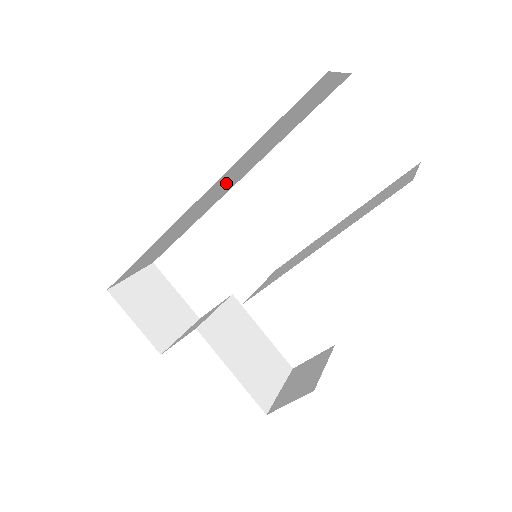
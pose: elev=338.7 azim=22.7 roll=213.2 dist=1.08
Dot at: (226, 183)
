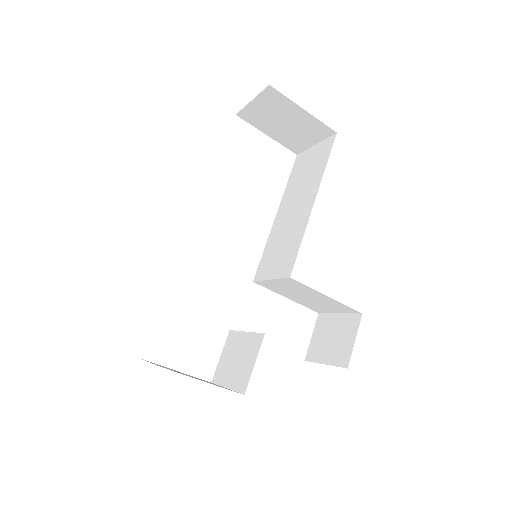
Dot at: occluded
